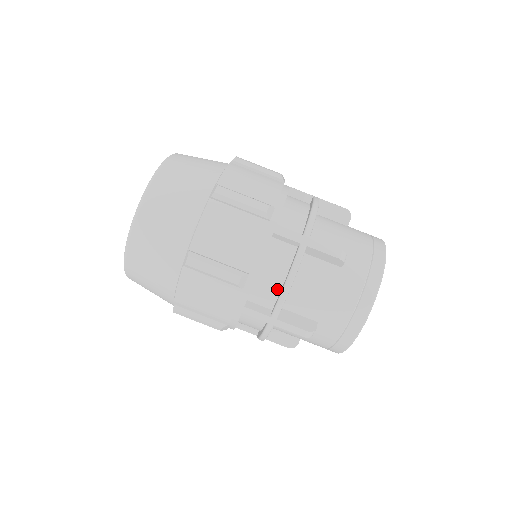
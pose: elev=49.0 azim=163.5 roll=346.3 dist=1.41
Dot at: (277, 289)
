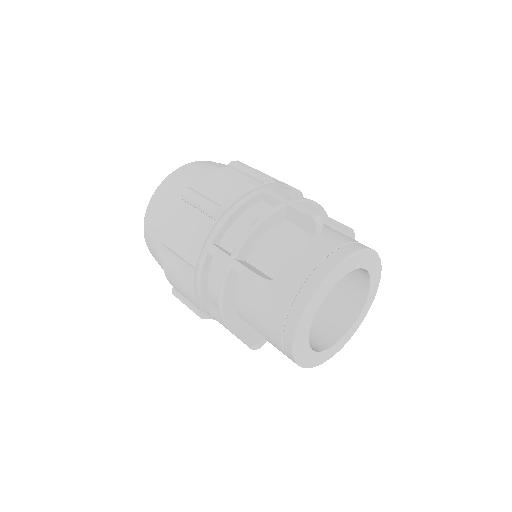
Dot at: occluded
